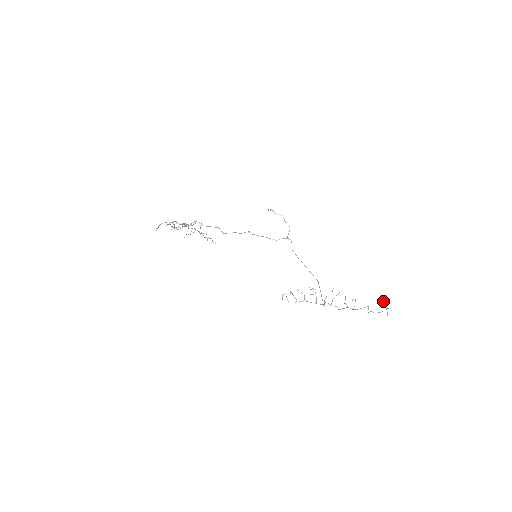
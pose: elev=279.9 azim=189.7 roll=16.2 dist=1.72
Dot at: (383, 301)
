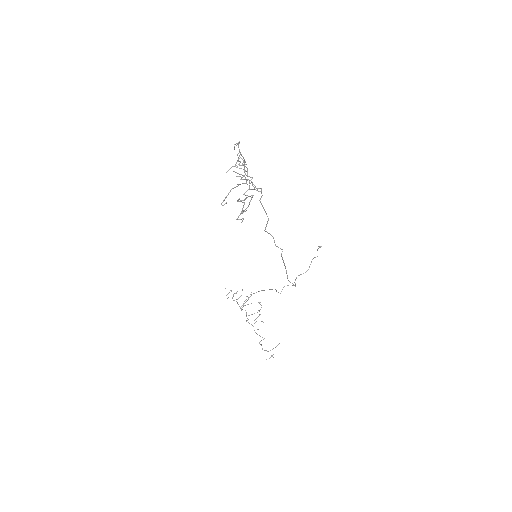
Dot at: occluded
